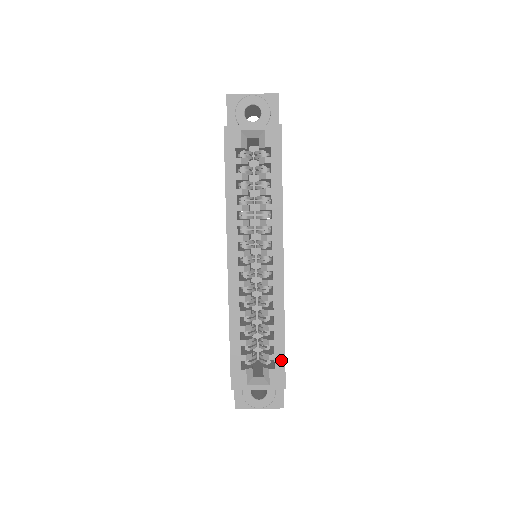
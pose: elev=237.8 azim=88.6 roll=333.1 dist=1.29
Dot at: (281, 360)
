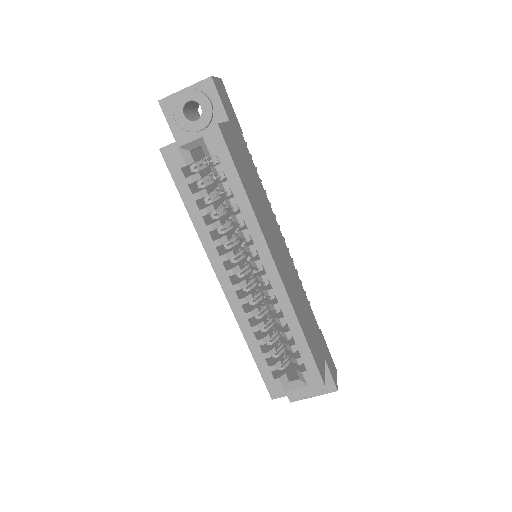
Dot at: (310, 361)
